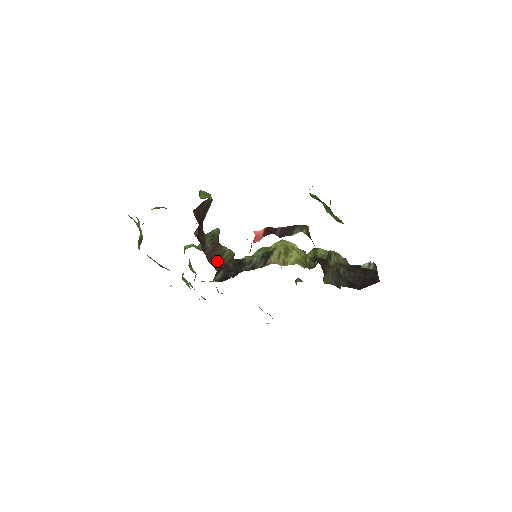
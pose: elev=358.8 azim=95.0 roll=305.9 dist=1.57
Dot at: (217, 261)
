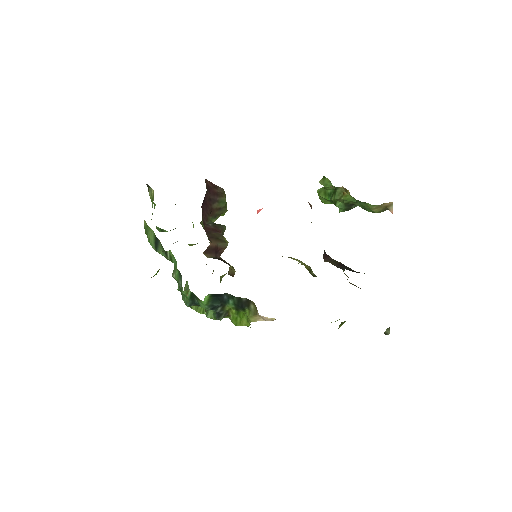
Dot at: (214, 240)
